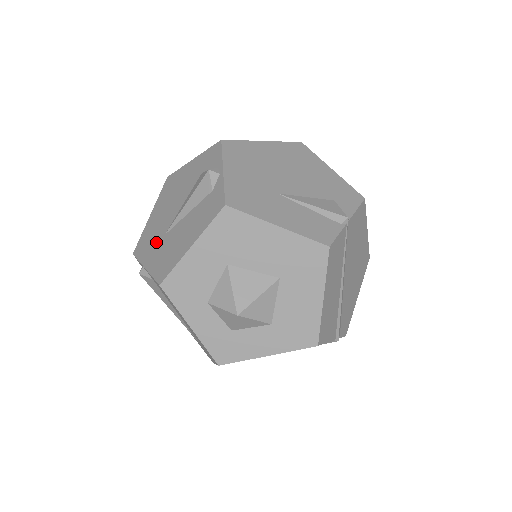
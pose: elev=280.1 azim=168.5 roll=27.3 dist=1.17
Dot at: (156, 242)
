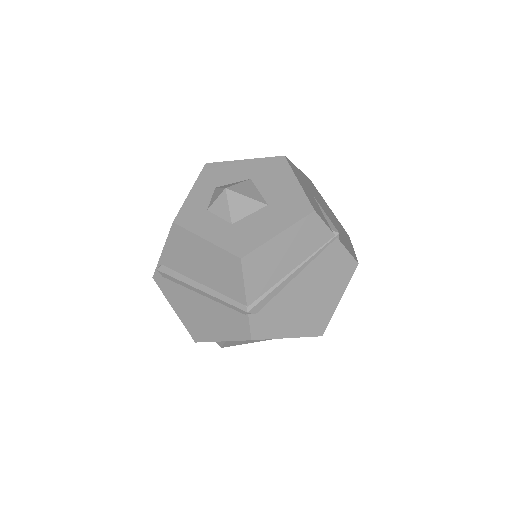
Dot at: occluded
